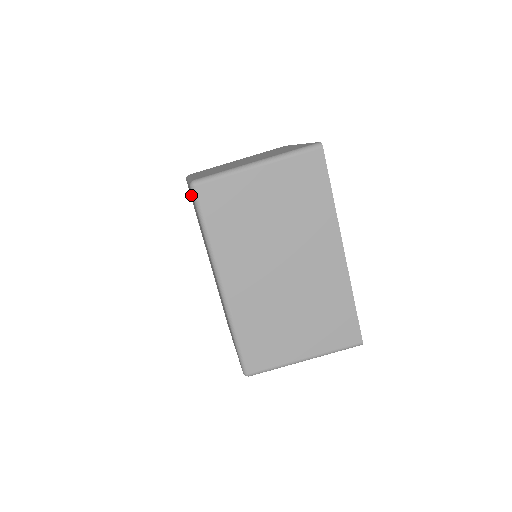
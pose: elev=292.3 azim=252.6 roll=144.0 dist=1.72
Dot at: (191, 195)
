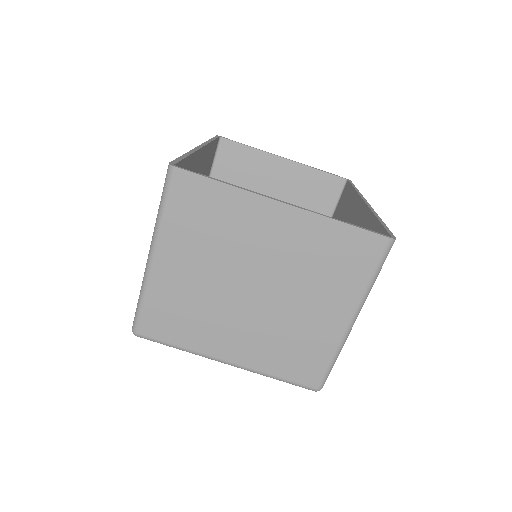
Dot at: occluded
